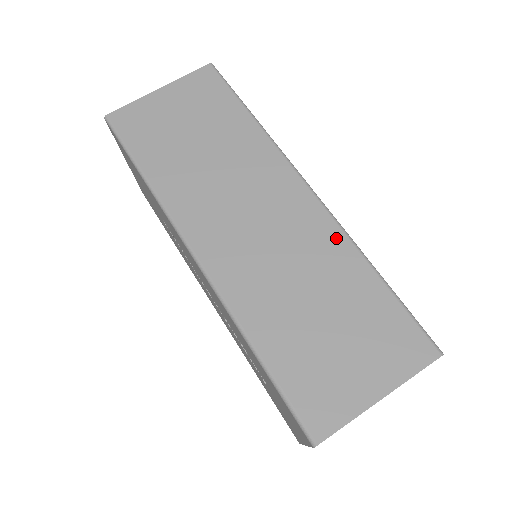
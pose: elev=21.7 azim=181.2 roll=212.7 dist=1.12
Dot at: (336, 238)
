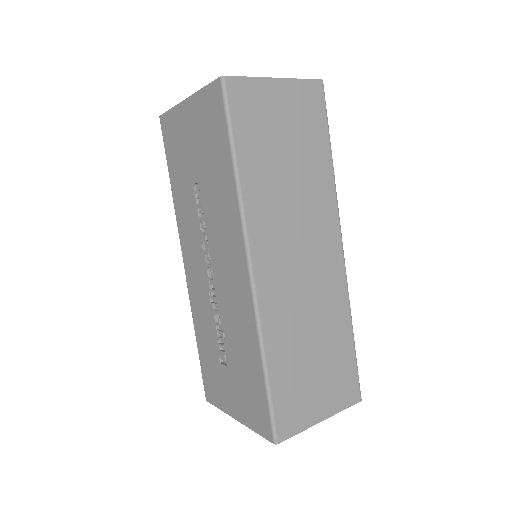
Dot at: (342, 296)
